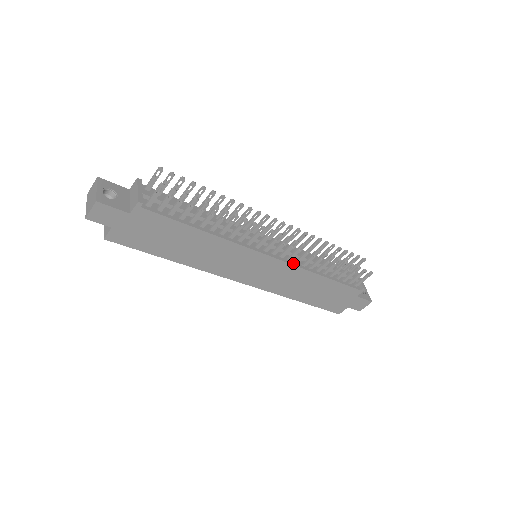
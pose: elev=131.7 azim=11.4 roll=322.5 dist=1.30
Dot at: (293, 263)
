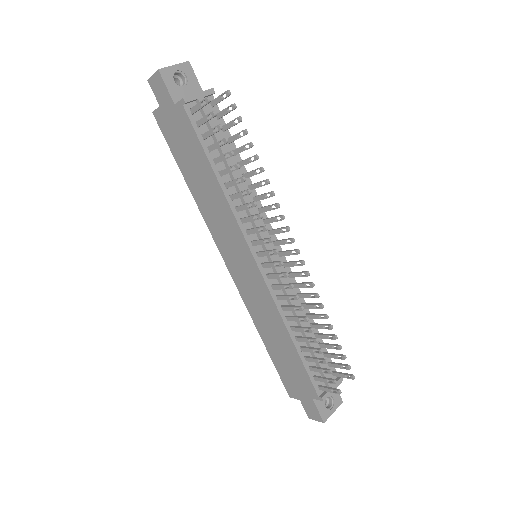
Dot at: (274, 294)
